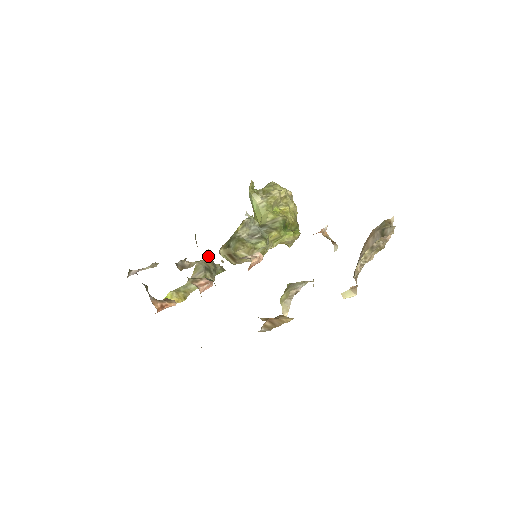
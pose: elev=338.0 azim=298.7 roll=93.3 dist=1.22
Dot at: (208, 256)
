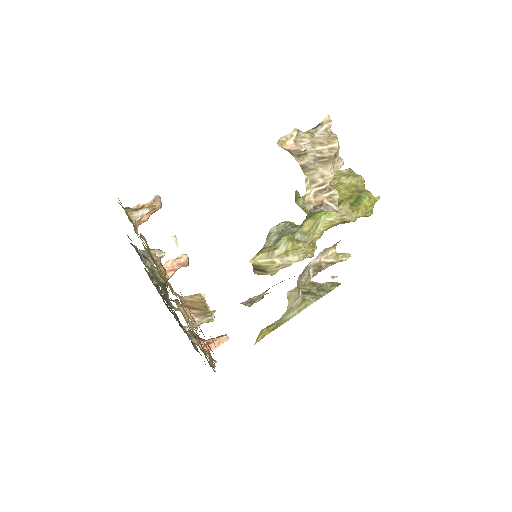
Dot at: (304, 281)
